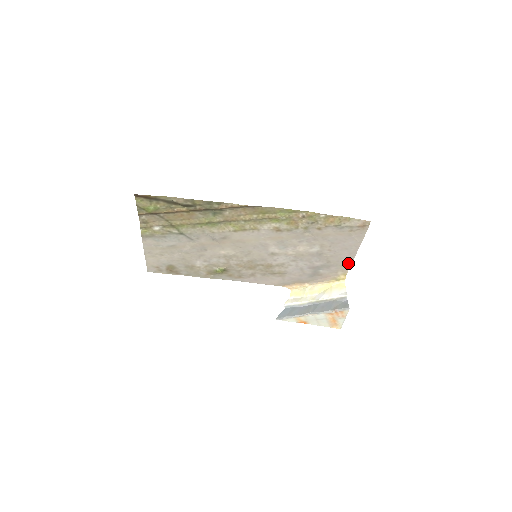
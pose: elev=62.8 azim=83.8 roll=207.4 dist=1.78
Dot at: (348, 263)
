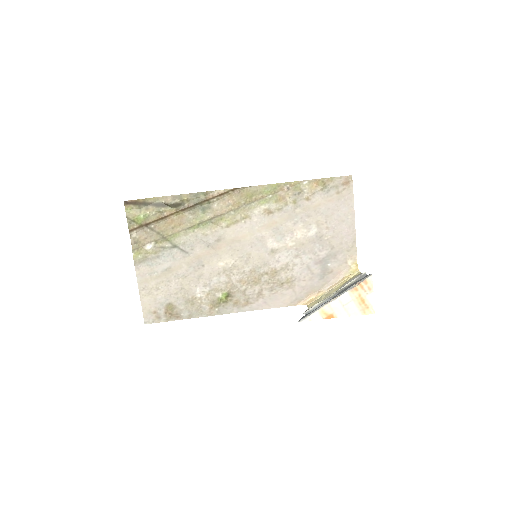
Dot at: (352, 244)
